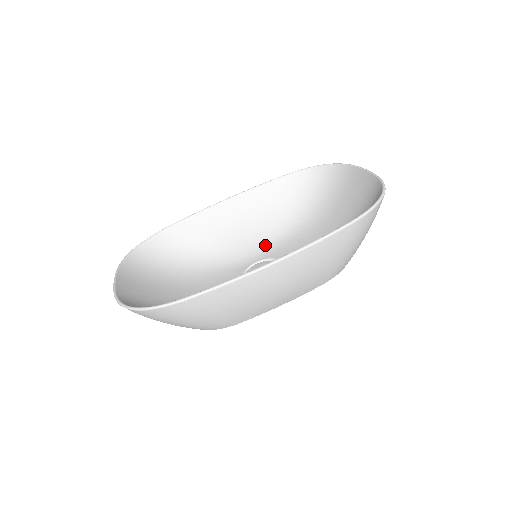
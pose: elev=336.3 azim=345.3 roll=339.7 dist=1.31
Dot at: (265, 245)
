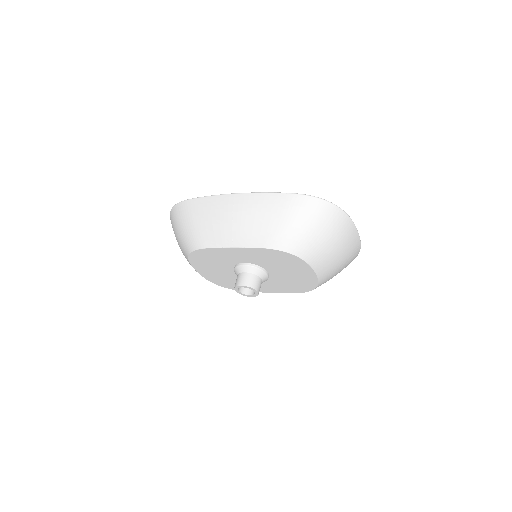
Dot at: occluded
